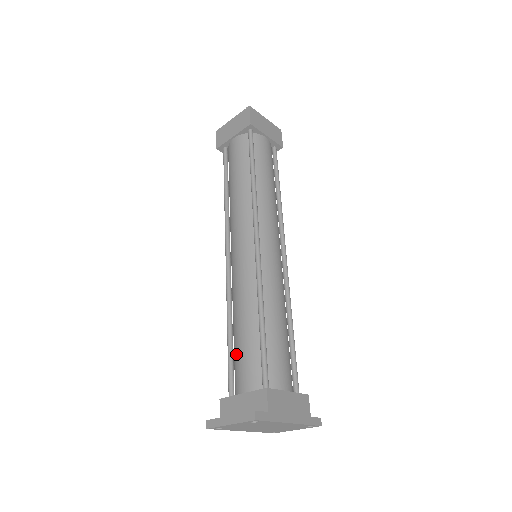
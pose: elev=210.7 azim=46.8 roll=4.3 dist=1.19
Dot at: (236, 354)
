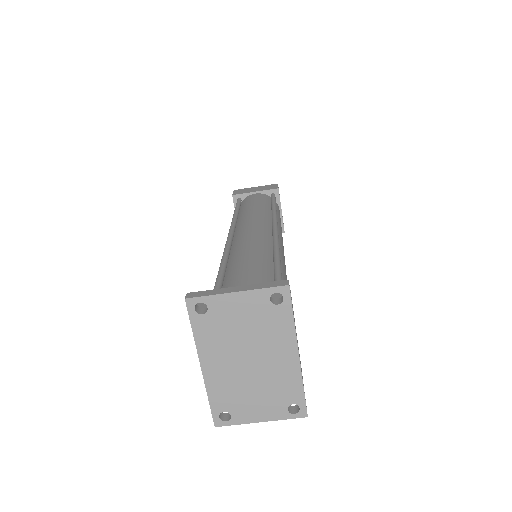
Dot at: (233, 279)
